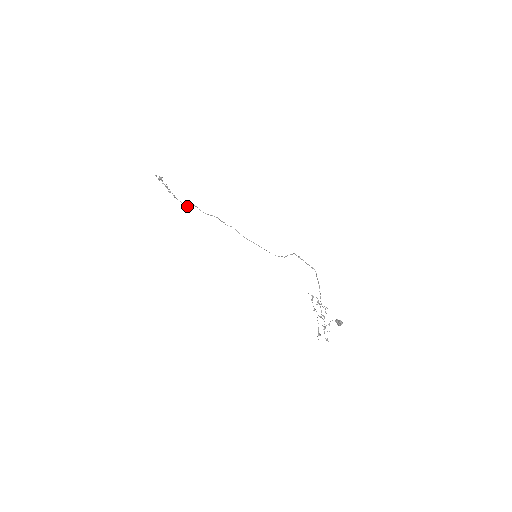
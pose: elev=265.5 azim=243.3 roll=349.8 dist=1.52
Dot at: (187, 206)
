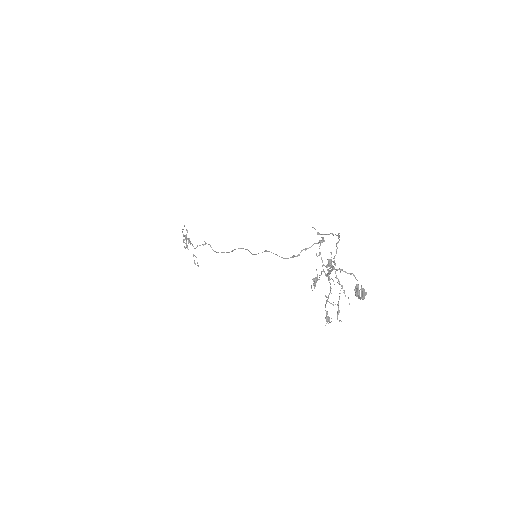
Dot at: occluded
